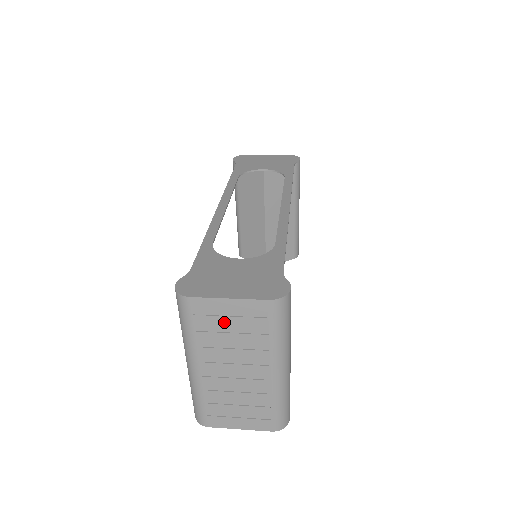
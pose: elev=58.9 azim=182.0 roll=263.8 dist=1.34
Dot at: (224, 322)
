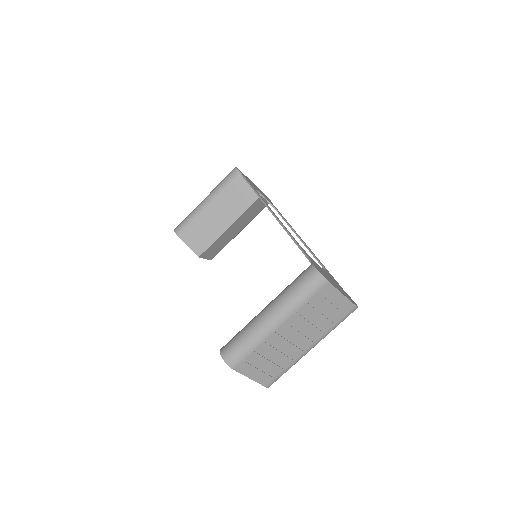
Dot at: (325, 305)
